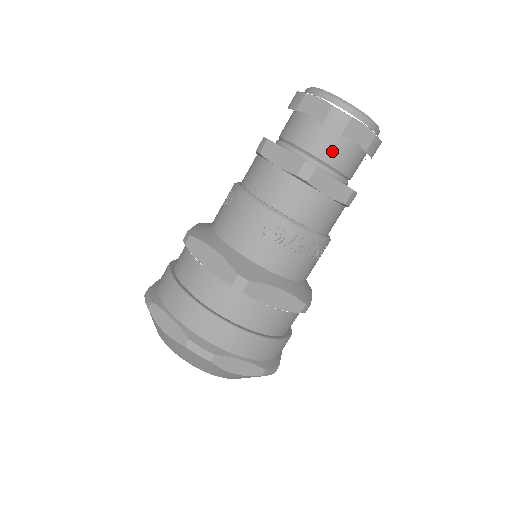
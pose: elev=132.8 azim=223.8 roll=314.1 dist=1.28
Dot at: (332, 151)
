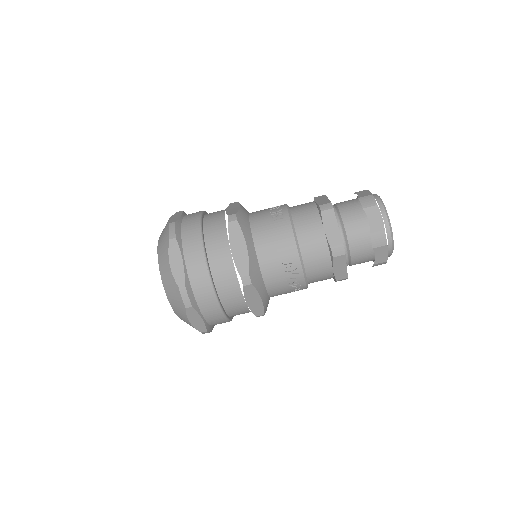
Dot at: (359, 250)
